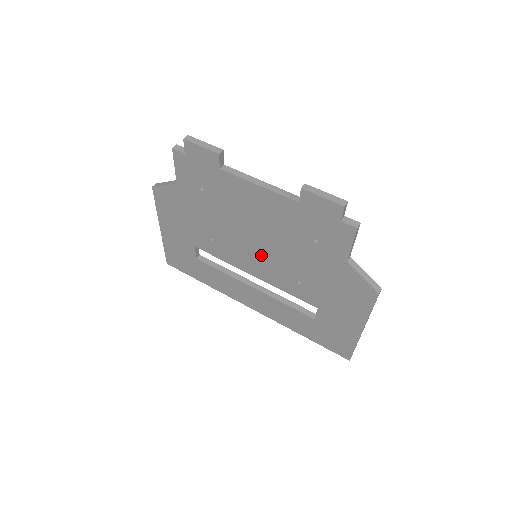
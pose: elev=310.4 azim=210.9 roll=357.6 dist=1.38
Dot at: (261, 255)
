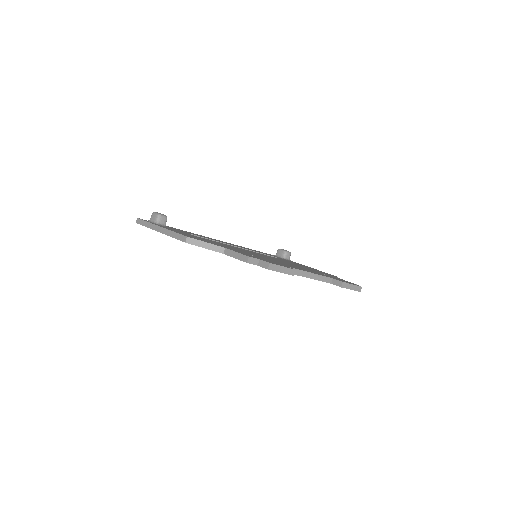
Dot at: occluded
